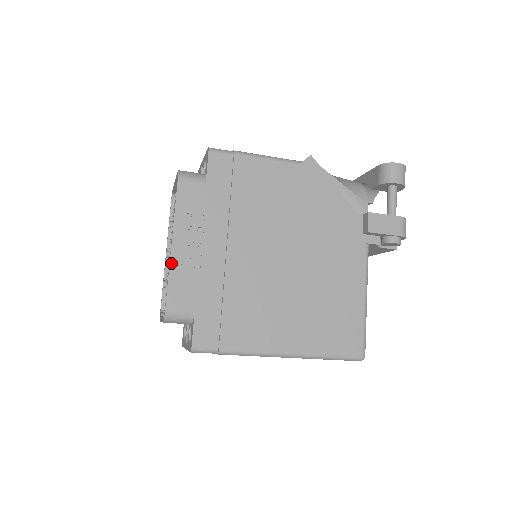
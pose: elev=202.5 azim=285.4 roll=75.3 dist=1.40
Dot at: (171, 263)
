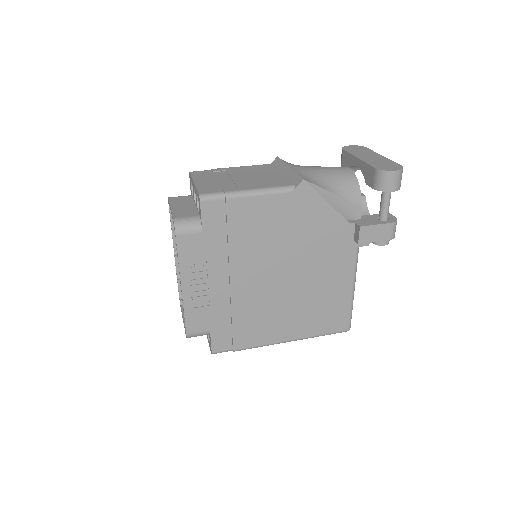
Dot at: (184, 303)
